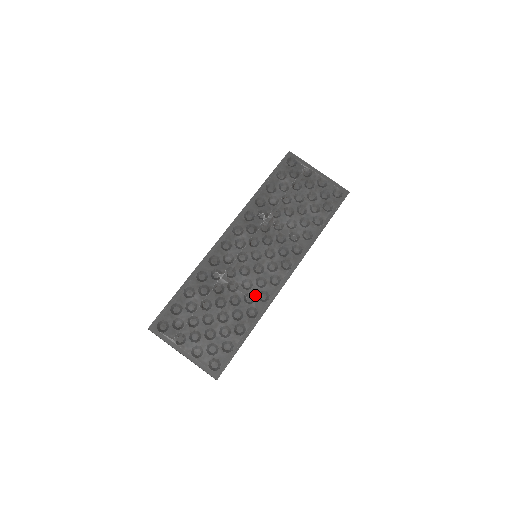
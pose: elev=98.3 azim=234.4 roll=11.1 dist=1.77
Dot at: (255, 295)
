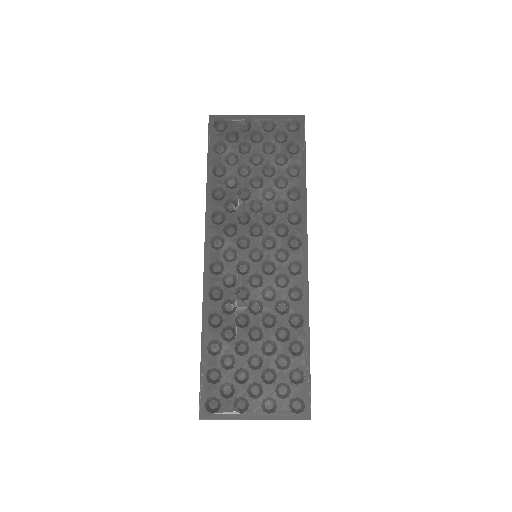
Dot at: (286, 299)
